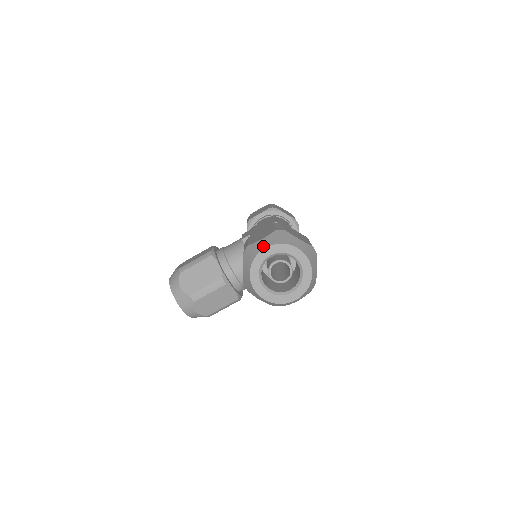
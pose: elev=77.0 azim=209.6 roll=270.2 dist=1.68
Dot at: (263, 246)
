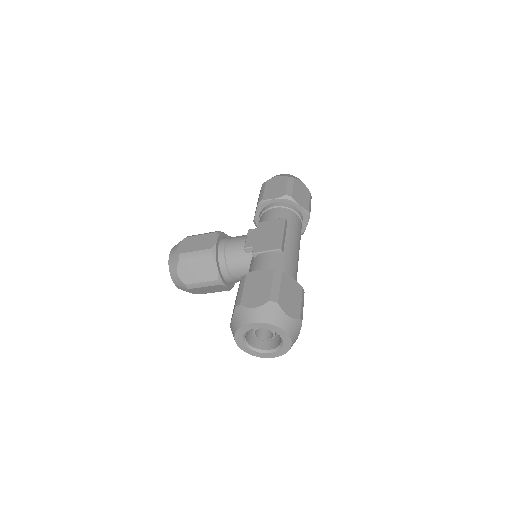
Dot at: (252, 319)
